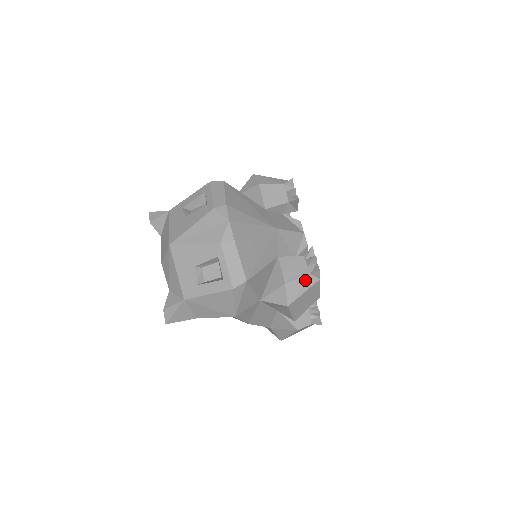
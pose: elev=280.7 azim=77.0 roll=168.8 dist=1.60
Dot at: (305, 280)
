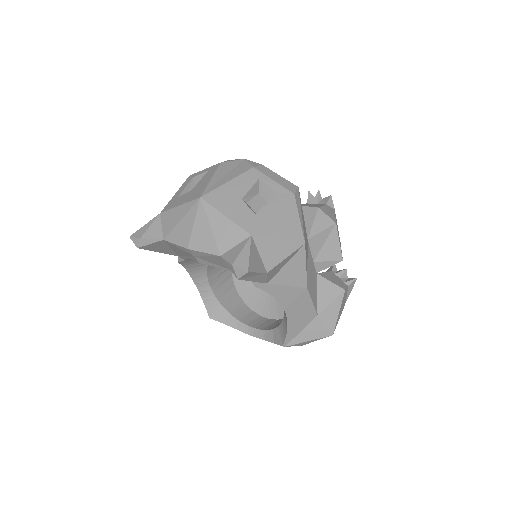
Dot at: (327, 208)
